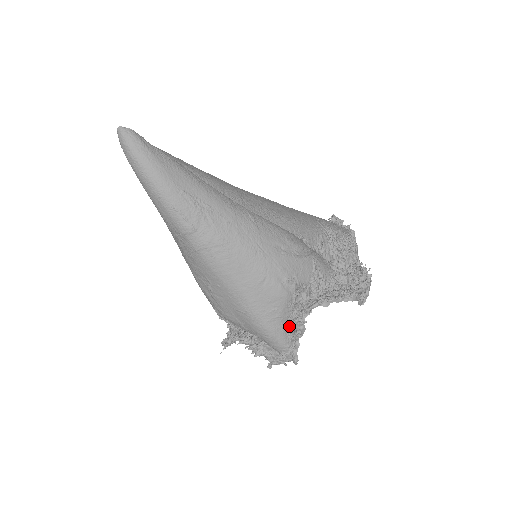
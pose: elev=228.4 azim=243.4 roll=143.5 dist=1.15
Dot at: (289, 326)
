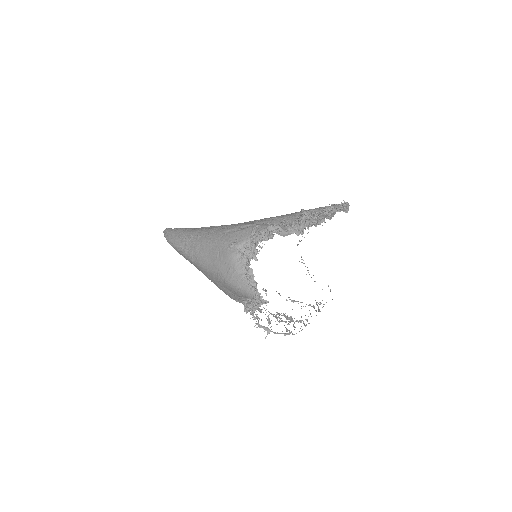
Dot at: occluded
